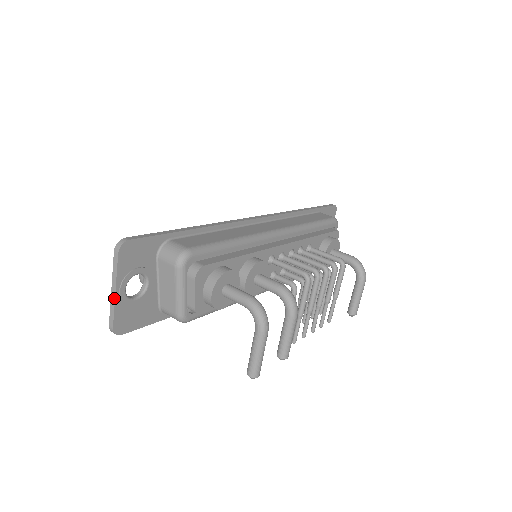
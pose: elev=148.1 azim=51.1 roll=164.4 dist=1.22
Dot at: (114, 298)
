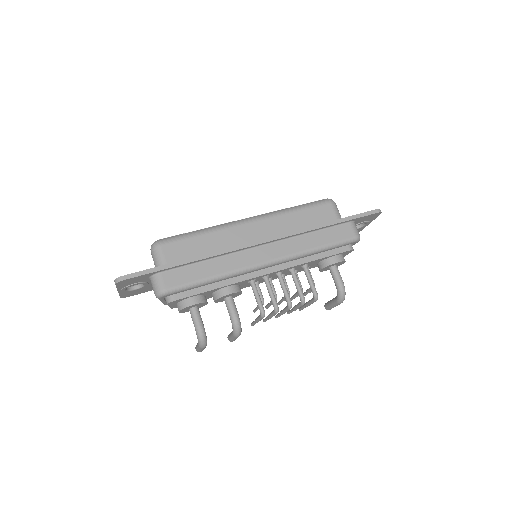
Dot at: (118, 292)
